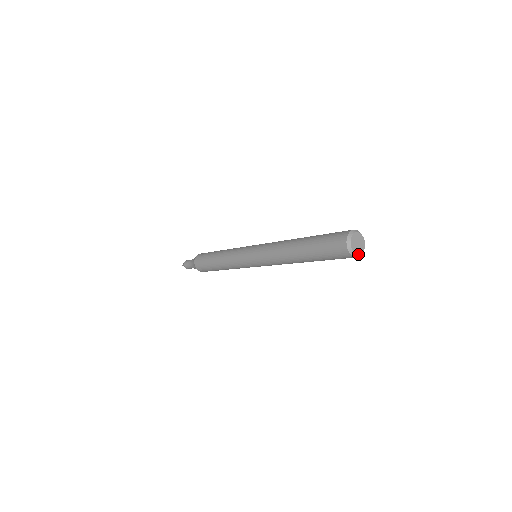
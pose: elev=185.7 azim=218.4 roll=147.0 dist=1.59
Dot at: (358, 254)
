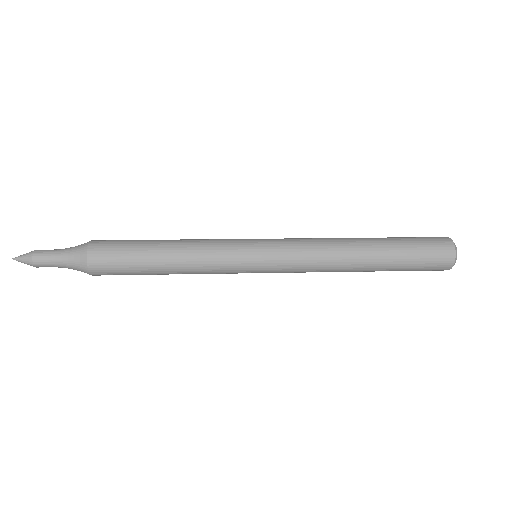
Dot at: occluded
